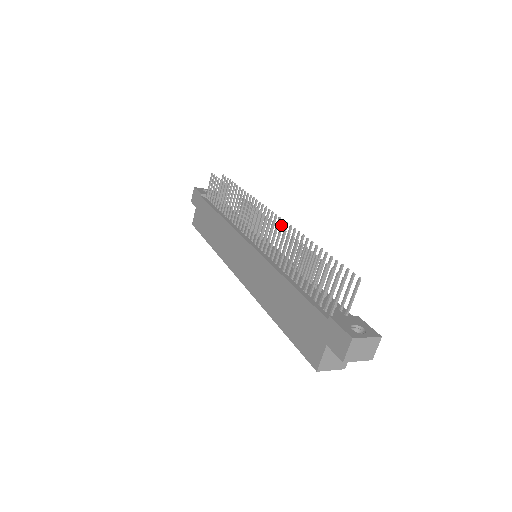
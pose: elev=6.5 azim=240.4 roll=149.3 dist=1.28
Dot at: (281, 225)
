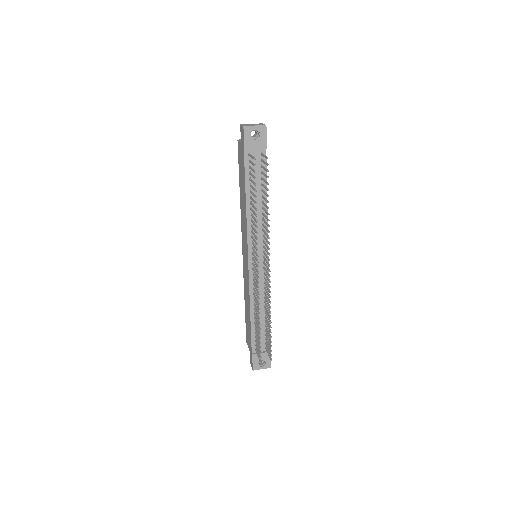
Dot at: occluded
